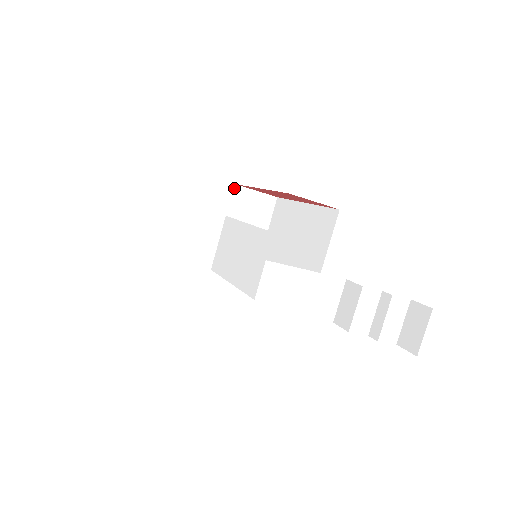
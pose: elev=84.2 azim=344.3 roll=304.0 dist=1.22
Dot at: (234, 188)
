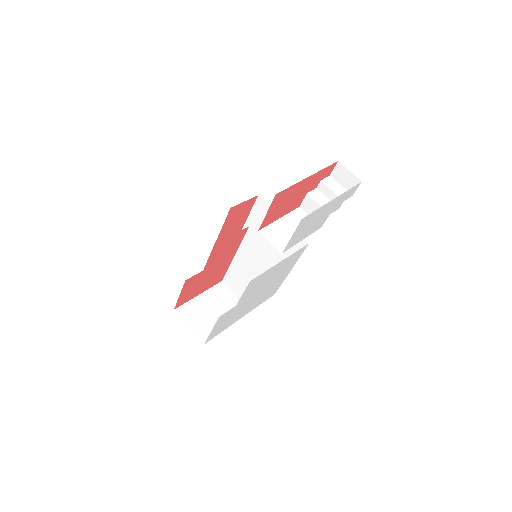
Dot at: occluded
